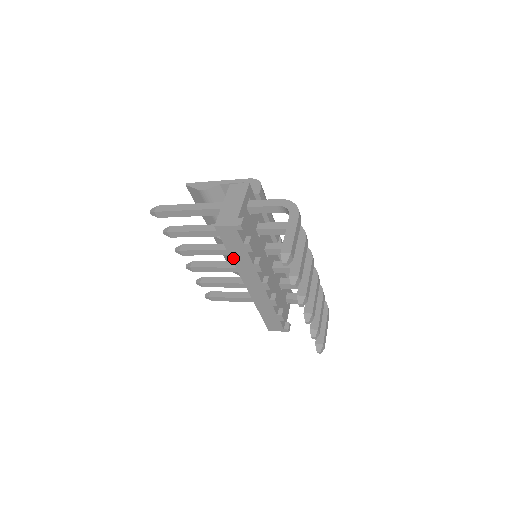
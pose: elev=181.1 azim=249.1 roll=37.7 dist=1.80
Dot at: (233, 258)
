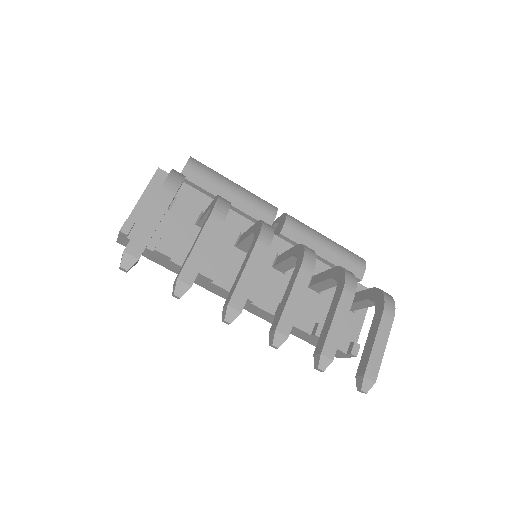
Dot at: (177, 273)
